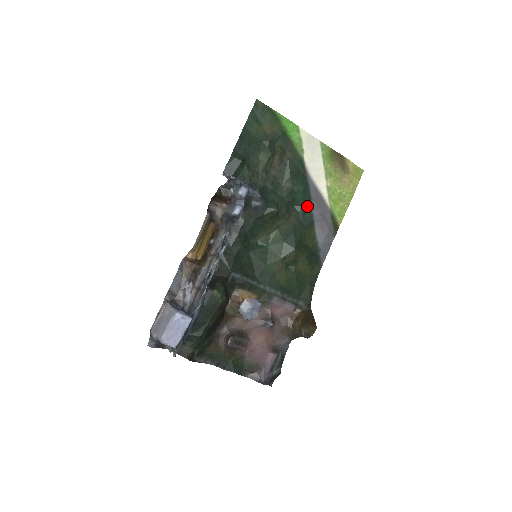
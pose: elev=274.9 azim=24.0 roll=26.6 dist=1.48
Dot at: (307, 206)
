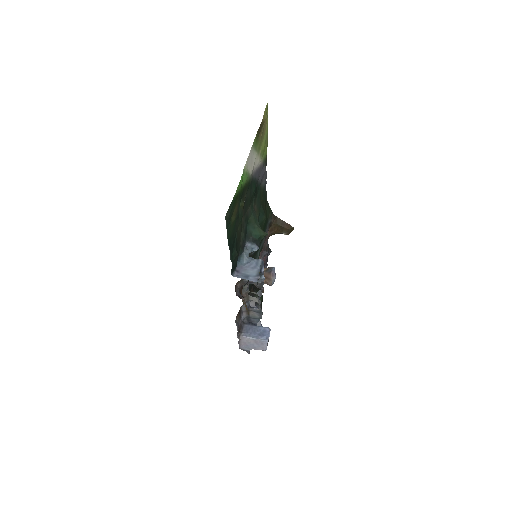
Dot at: occluded
